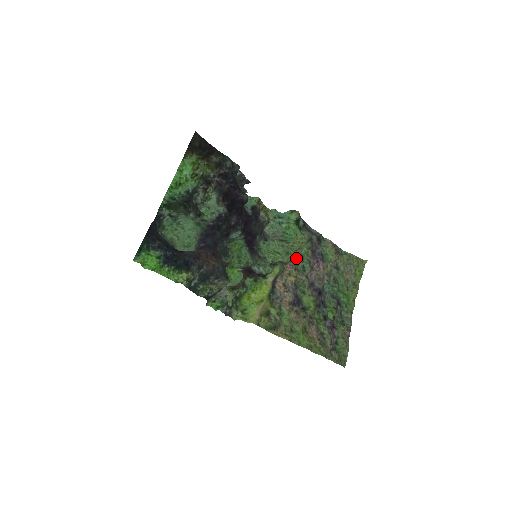
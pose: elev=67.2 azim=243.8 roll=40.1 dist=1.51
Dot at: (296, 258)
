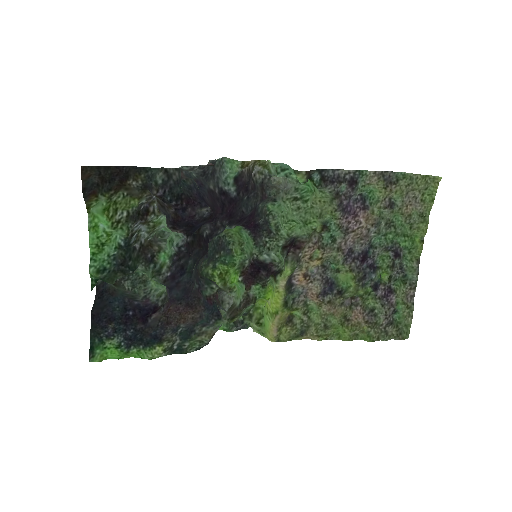
Dot at: (317, 231)
